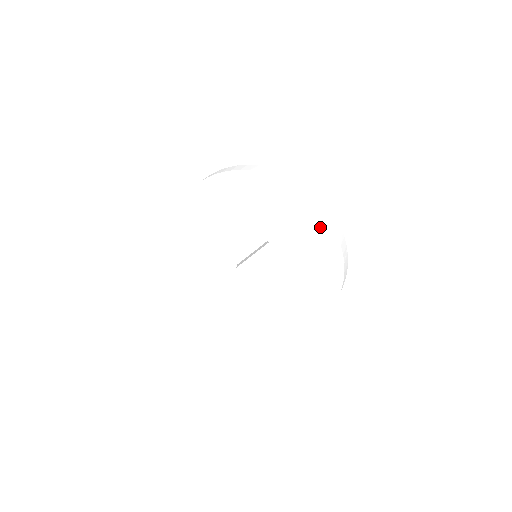
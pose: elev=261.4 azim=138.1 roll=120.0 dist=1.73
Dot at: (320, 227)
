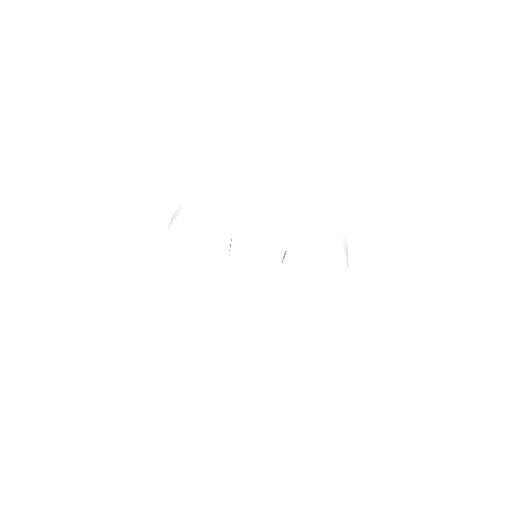
Dot at: (327, 285)
